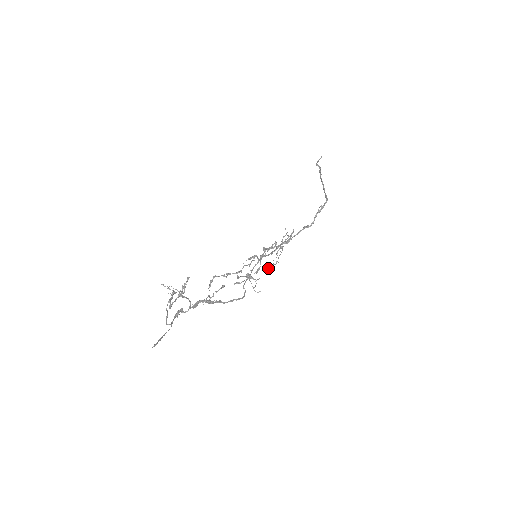
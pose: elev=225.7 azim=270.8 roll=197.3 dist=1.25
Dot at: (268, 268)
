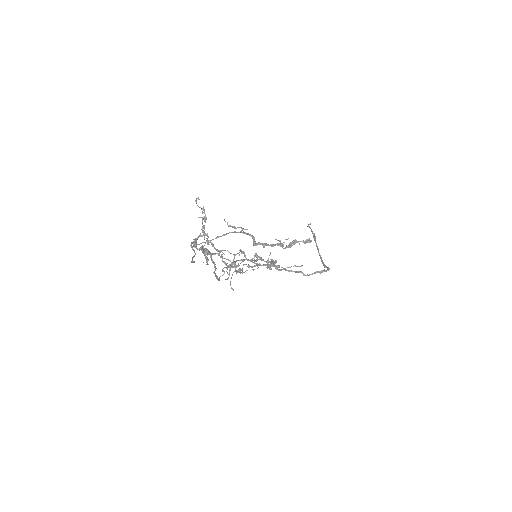
Dot at: (238, 272)
